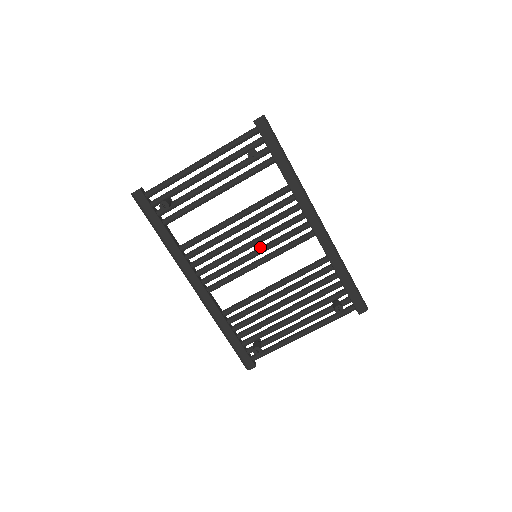
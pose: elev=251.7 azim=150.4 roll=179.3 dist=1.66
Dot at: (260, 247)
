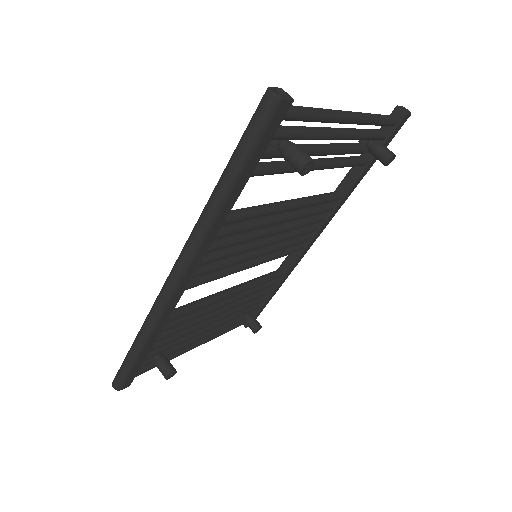
Dot at: (268, 247)
